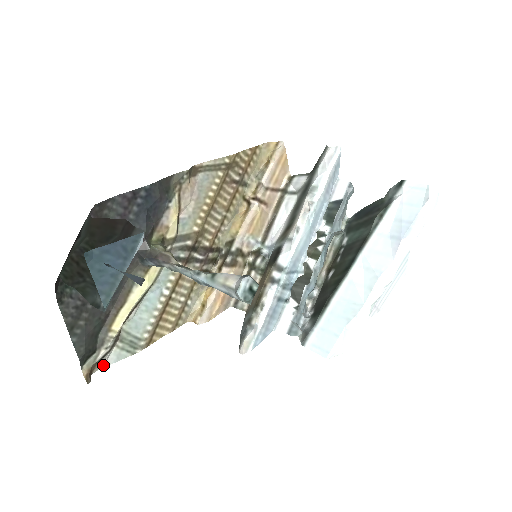
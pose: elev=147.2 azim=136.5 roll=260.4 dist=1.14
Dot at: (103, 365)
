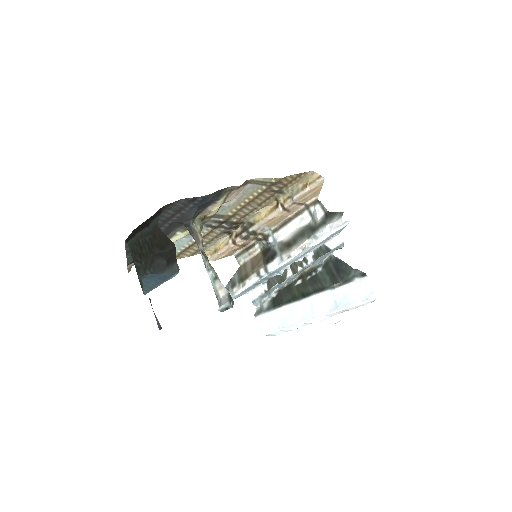
Dot at: occluded
